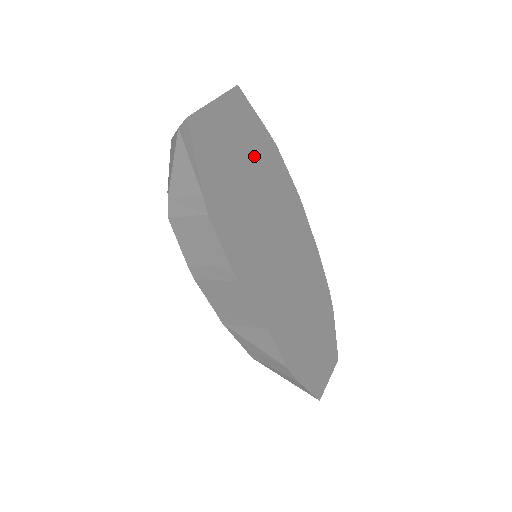
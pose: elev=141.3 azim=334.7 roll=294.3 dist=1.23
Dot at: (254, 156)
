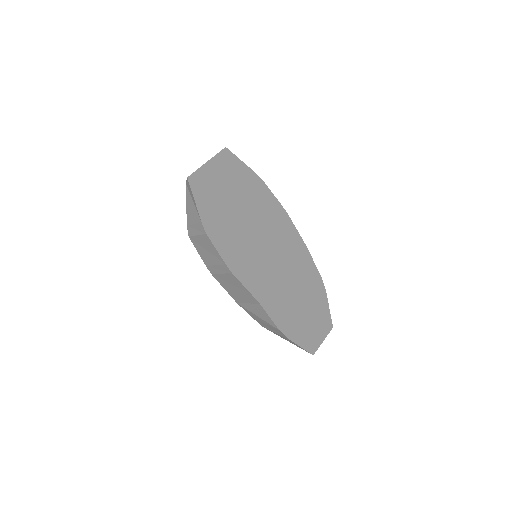
Dot at: (242, 191)
